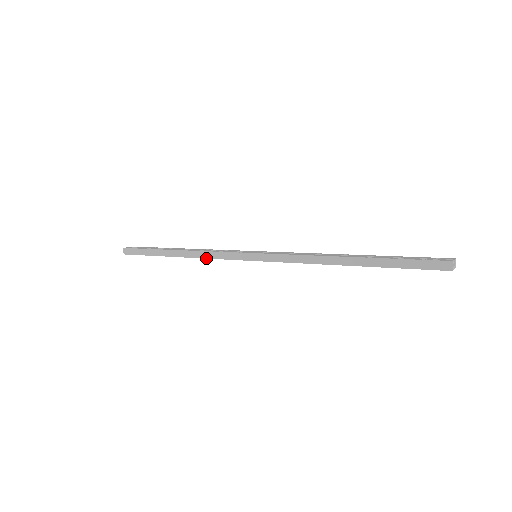
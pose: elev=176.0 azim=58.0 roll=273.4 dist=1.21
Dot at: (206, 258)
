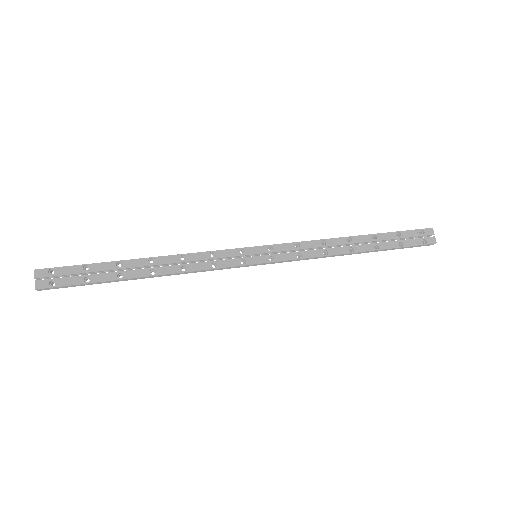
Dot at: occluded
